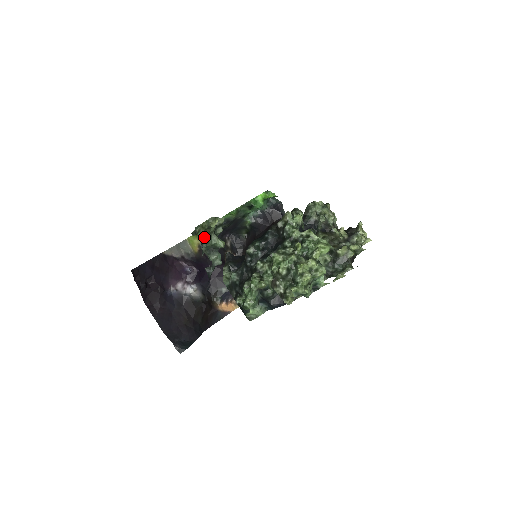
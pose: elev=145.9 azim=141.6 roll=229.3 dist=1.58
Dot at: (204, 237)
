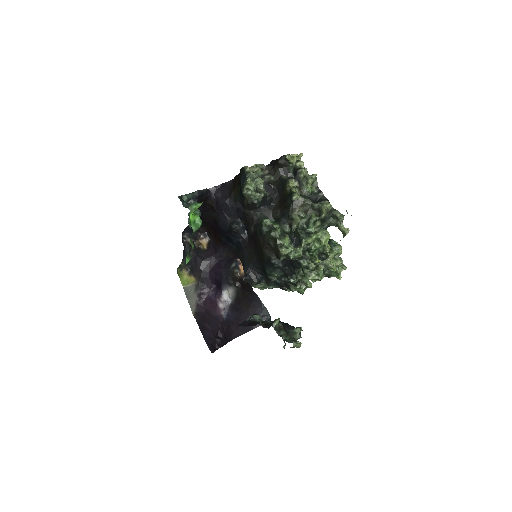
Dot at: (182, 267)
